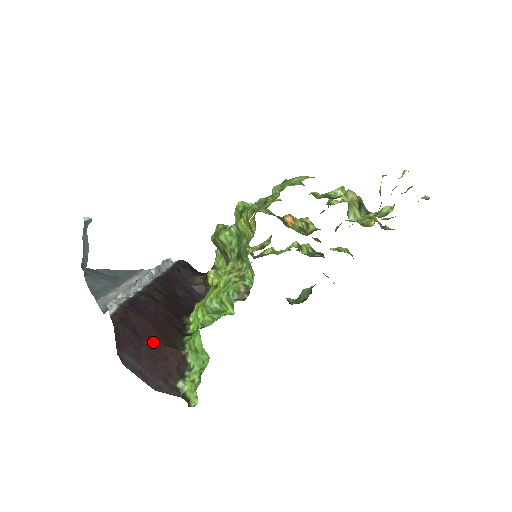
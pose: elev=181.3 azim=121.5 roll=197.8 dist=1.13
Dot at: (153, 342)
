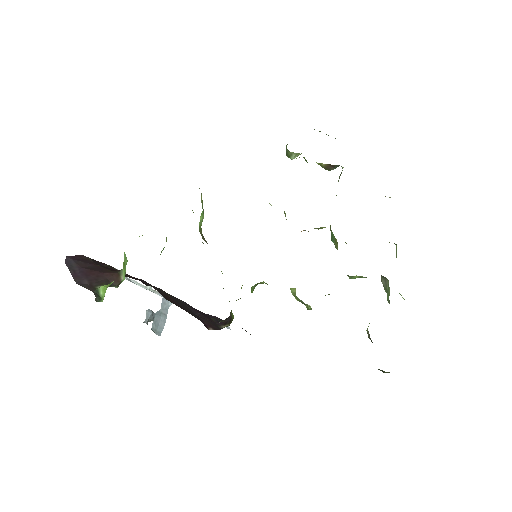
Dot at: (103, 268)
